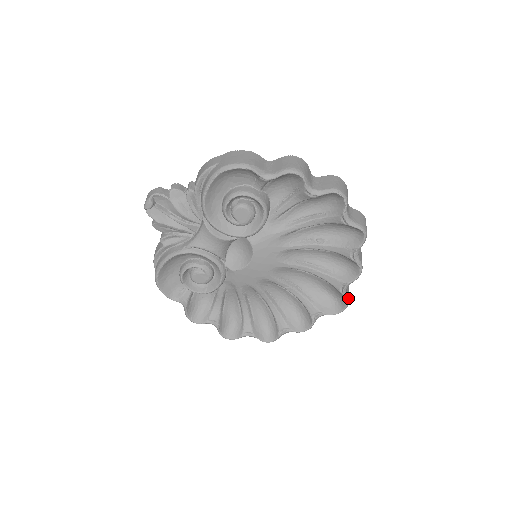
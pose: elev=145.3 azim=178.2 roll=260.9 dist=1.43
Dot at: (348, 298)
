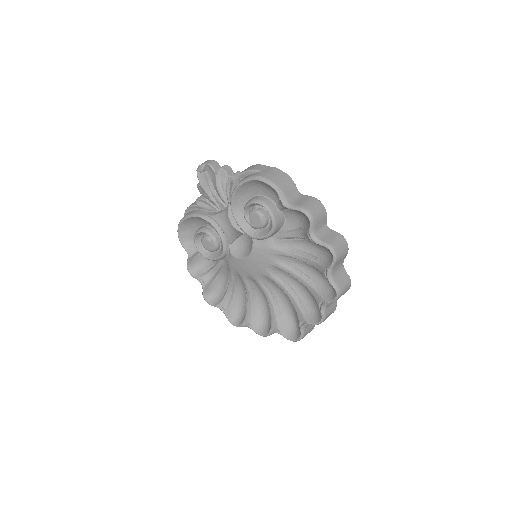
Dot at: (303, 334)
